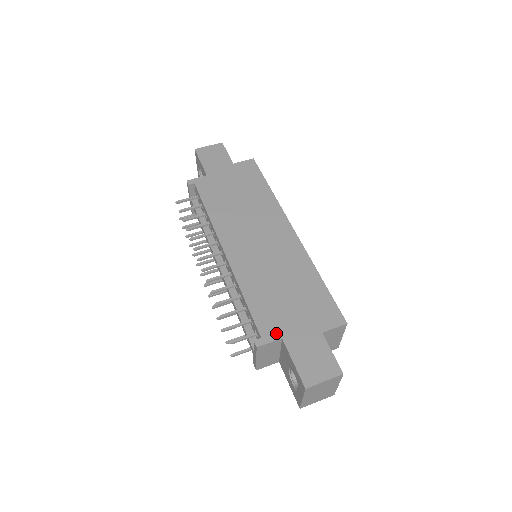
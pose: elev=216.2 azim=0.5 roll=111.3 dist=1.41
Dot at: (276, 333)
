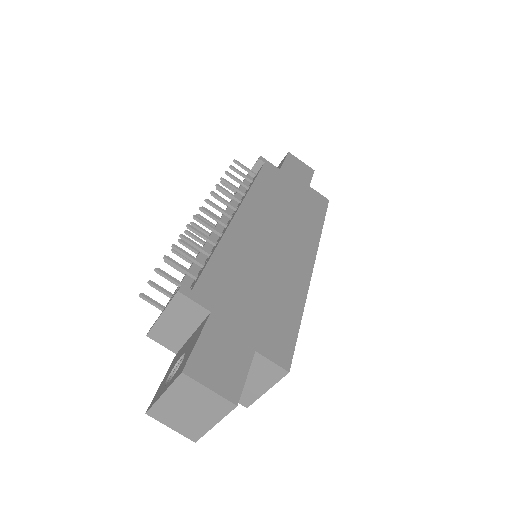
Dot at: (210, 302)
